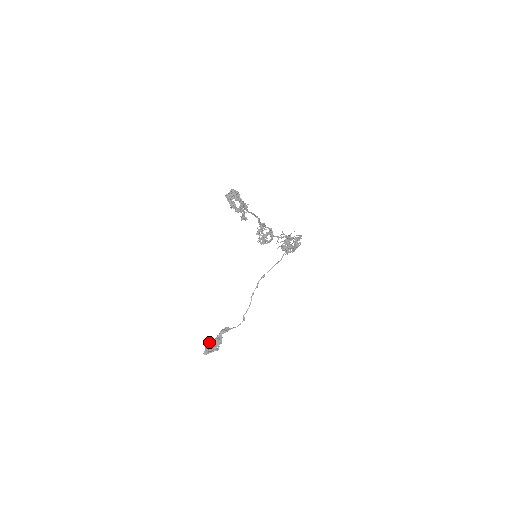
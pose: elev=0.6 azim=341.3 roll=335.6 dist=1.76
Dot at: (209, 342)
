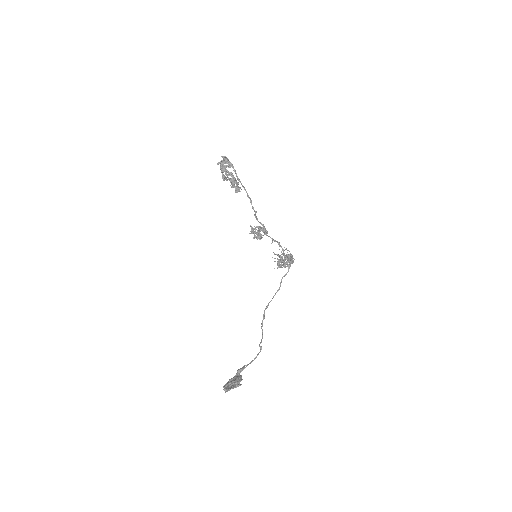
Dot at: (227, 382)
